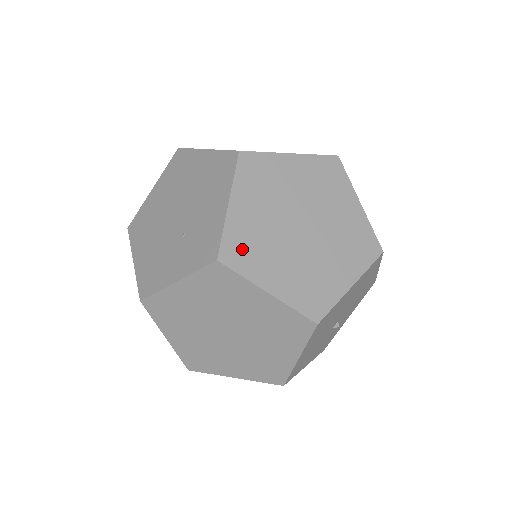
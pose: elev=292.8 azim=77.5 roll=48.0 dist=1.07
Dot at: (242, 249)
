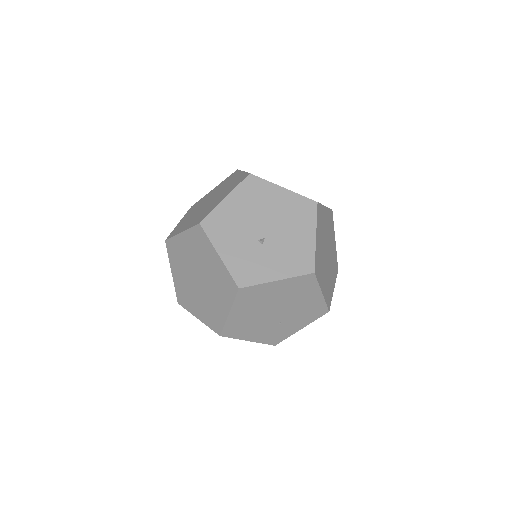
Dot at: occluded
